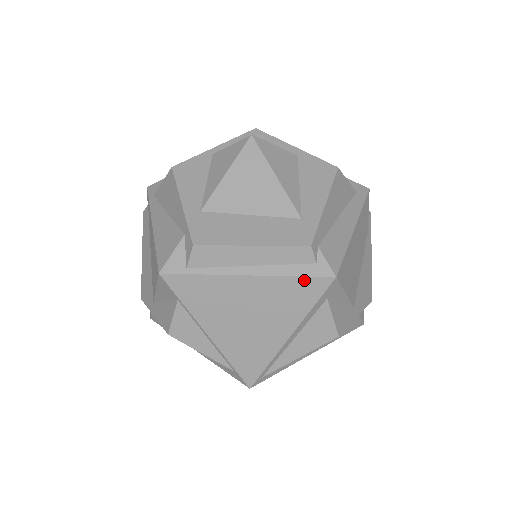
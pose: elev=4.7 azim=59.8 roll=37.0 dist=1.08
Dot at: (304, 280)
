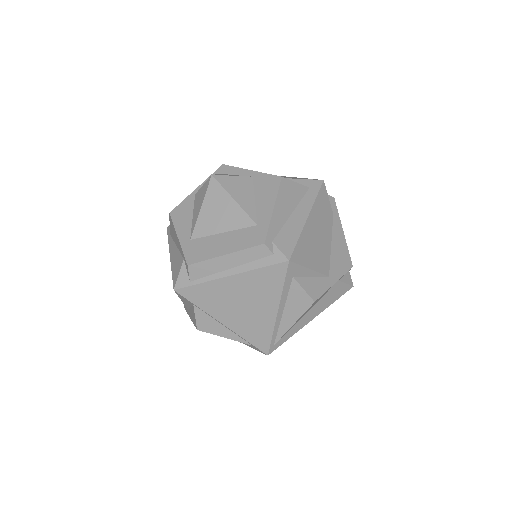
Dot at: (268, 269)
